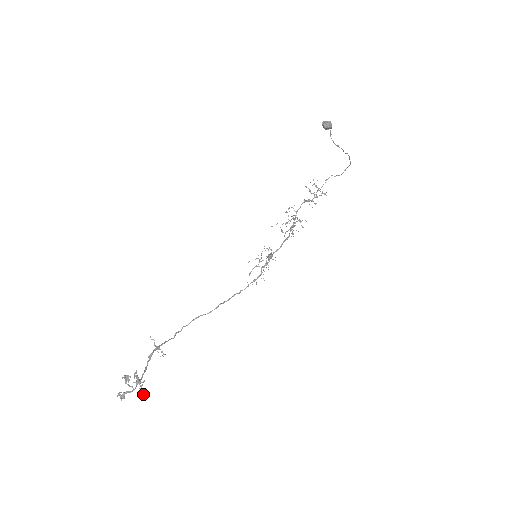
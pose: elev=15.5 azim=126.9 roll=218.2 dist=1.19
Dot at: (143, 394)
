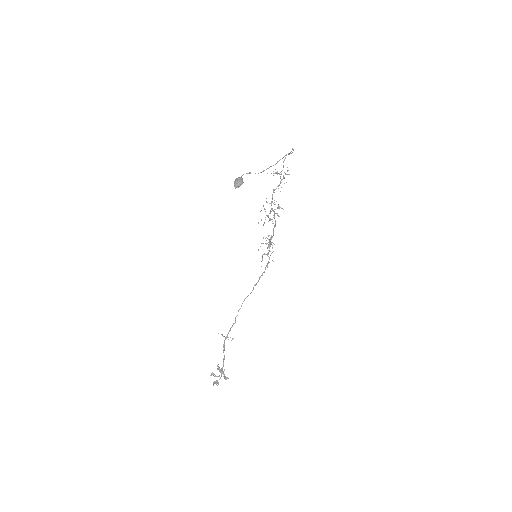
Dot at: occluded
